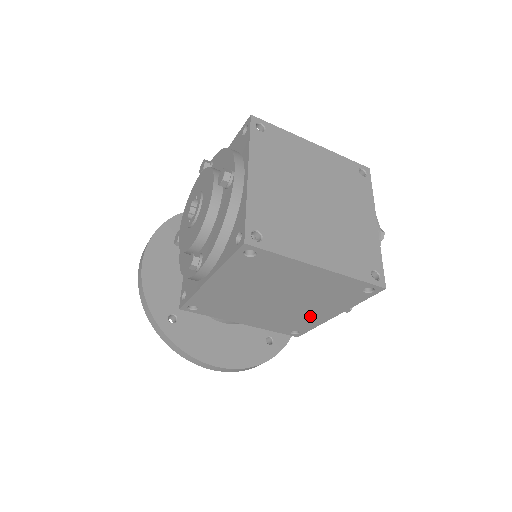
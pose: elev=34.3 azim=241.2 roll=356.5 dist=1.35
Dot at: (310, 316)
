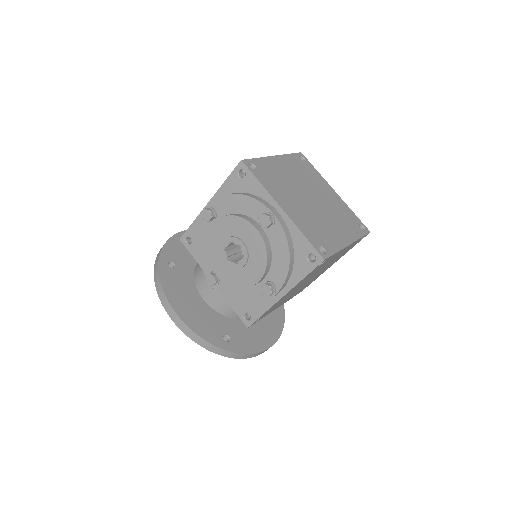
Dot at: (319, 274)
